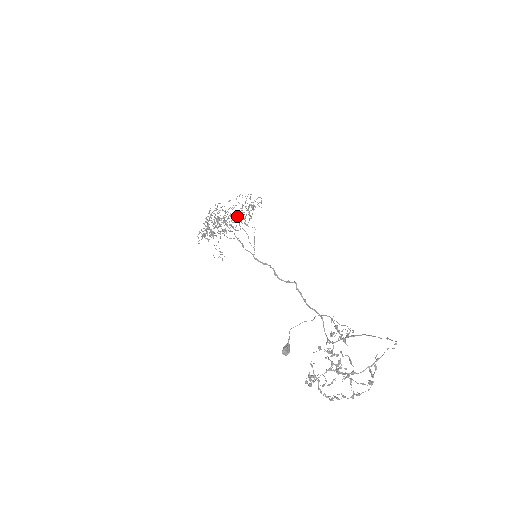
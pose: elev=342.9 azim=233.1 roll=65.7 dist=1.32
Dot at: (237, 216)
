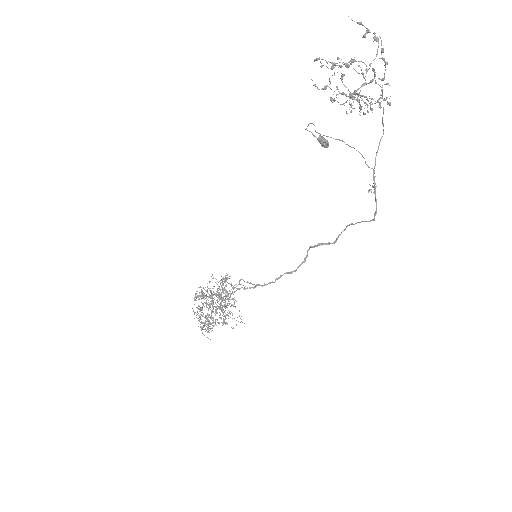
Dot at: occluded
